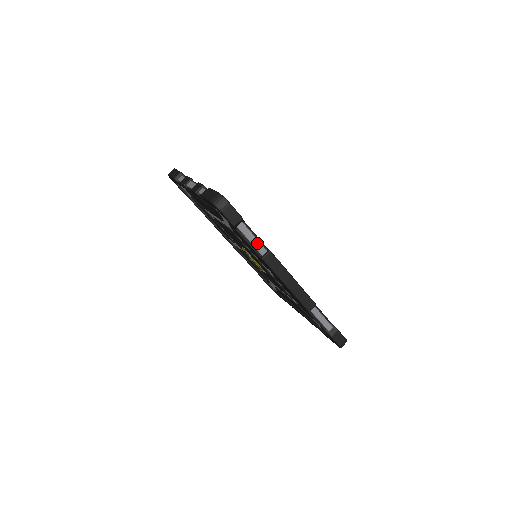
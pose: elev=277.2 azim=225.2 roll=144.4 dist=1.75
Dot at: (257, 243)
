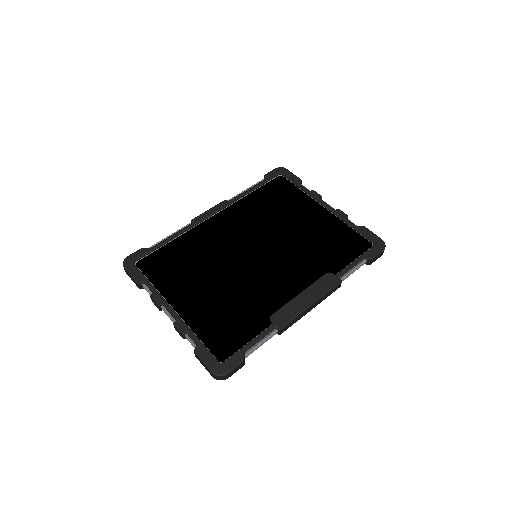
Dot at: (266, 340)
